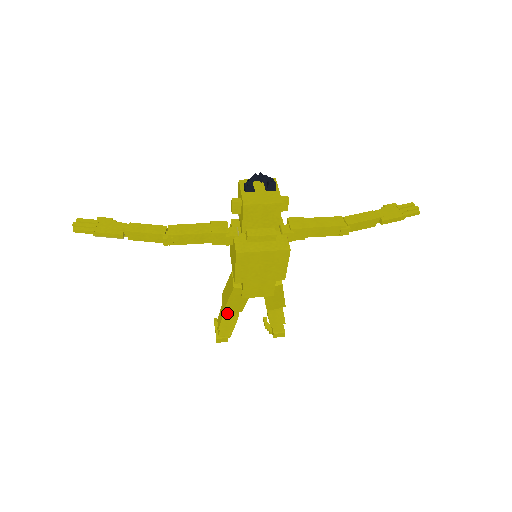
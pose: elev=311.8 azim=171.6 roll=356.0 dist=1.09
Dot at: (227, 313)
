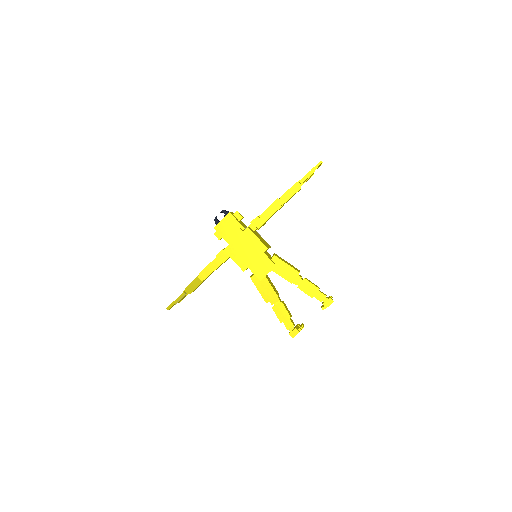
Dot at: (274, 306)
